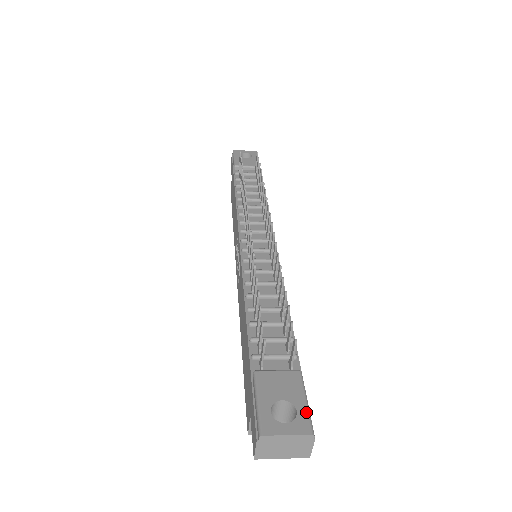
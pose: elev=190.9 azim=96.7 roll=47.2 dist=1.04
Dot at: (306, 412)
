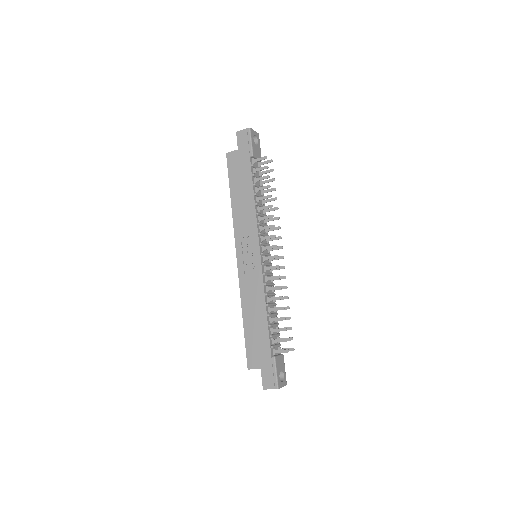
Dot at: occluded
